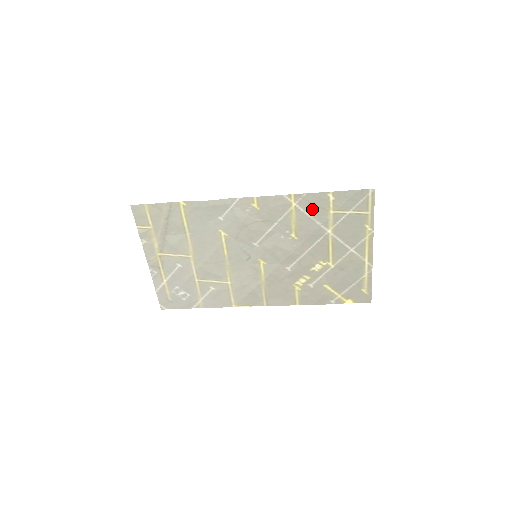
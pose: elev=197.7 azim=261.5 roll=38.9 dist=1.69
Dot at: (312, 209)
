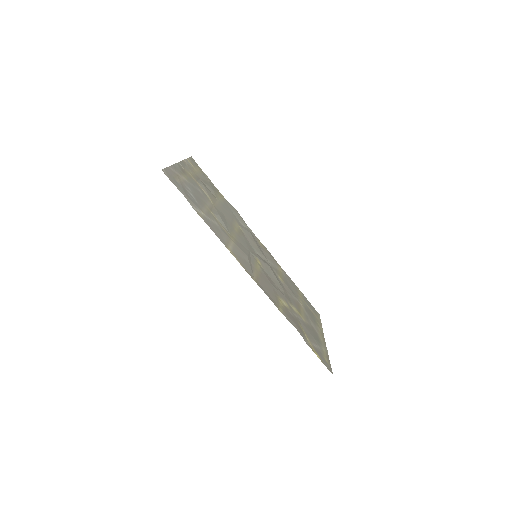
Dot at: (290, 283)
